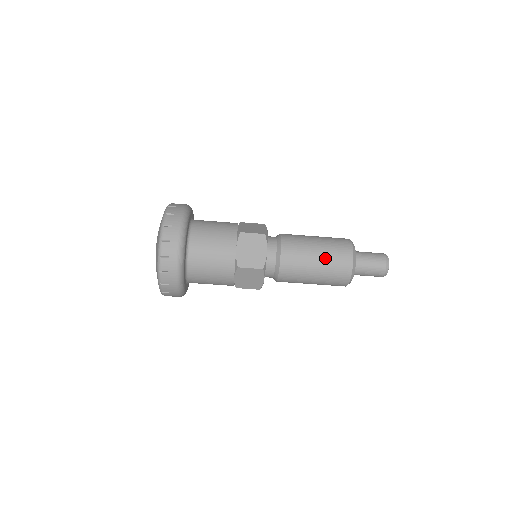
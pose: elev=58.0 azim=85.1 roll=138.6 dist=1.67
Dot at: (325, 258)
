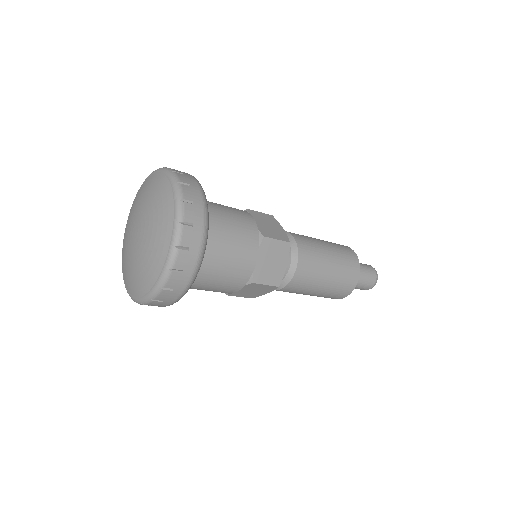
Dot at: (336, 275)
